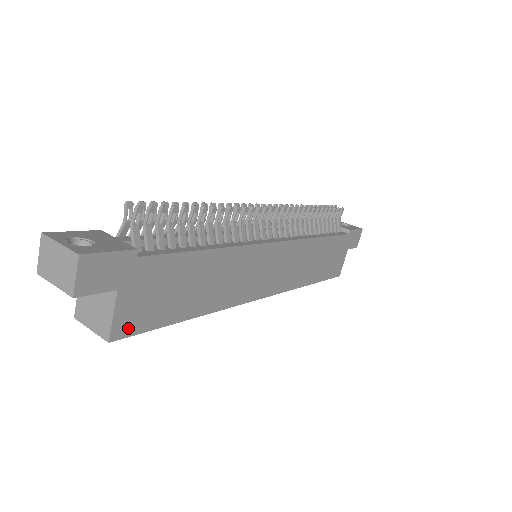
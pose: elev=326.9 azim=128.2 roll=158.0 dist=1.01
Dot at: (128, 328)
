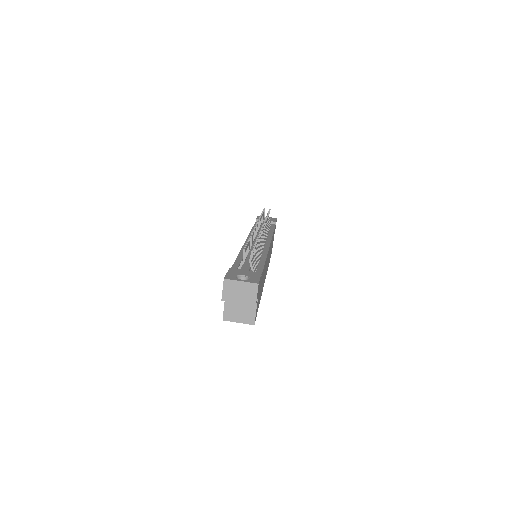
Dot at: occluded
